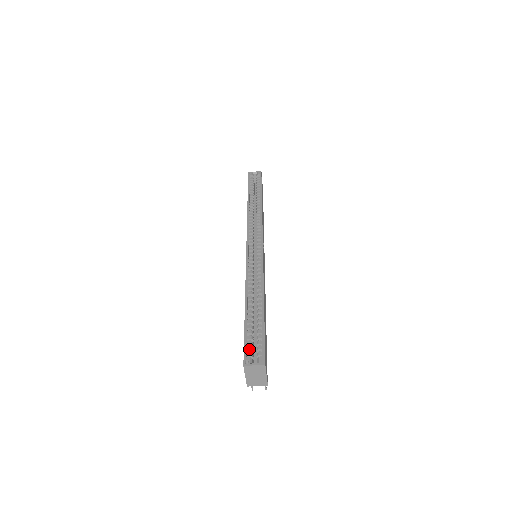
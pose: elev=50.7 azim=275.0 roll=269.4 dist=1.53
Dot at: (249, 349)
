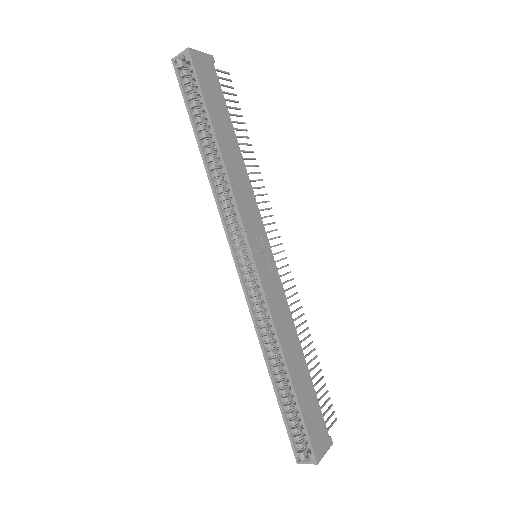
Dot at: (296, 440)
